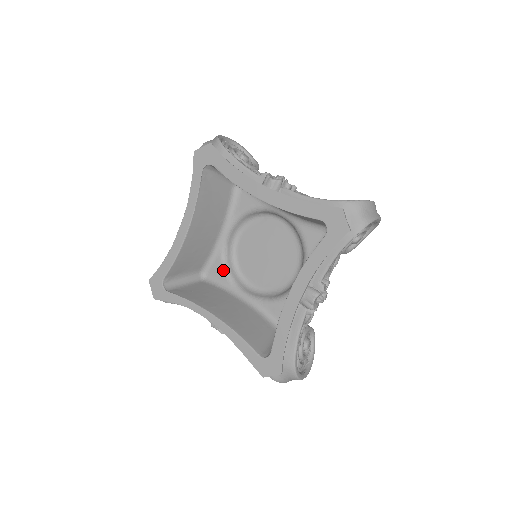
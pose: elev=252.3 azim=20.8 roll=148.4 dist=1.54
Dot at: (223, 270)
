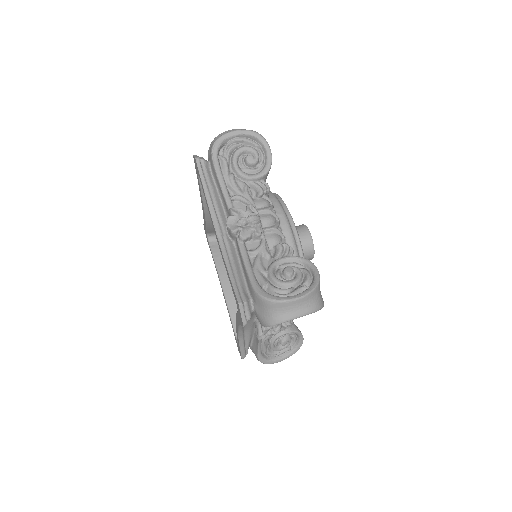
Dot at: occluded
